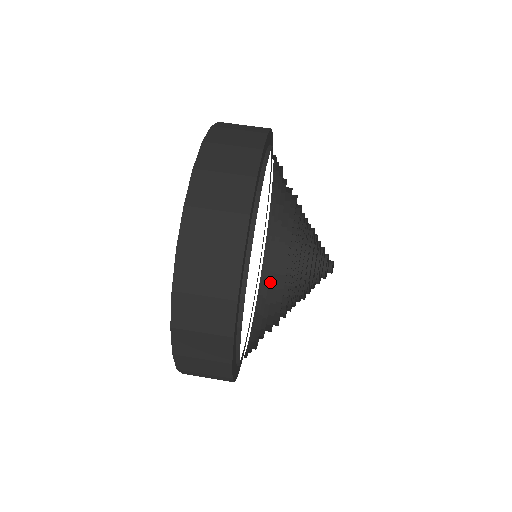
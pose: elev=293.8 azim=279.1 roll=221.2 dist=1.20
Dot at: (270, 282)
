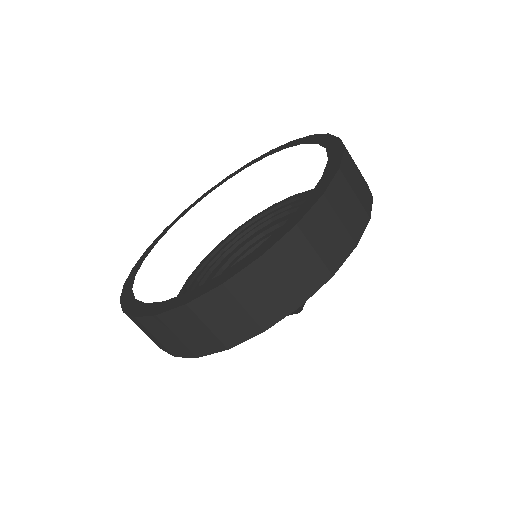
Dot at: (254, 240)
